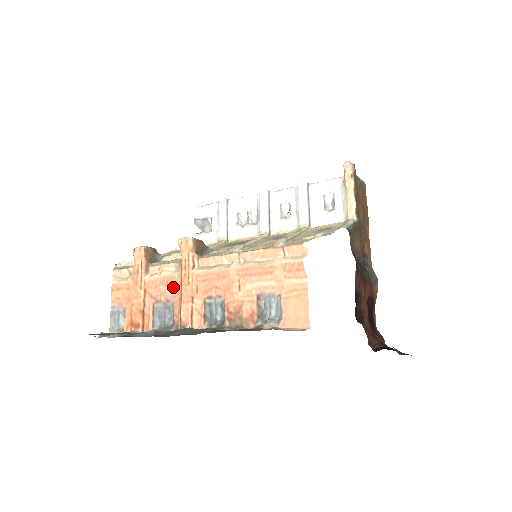
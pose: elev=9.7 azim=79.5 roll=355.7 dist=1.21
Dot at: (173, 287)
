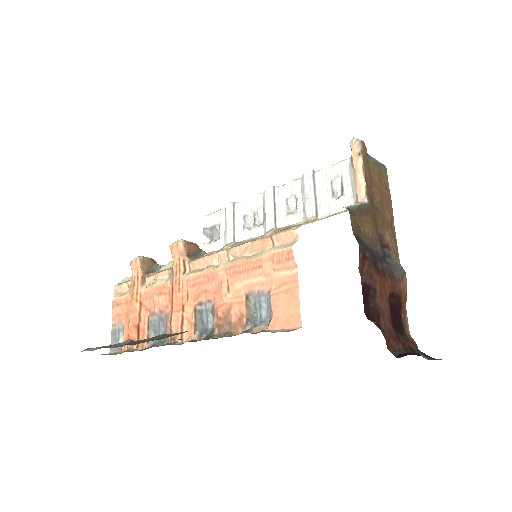
Dot at: (166, 296)
